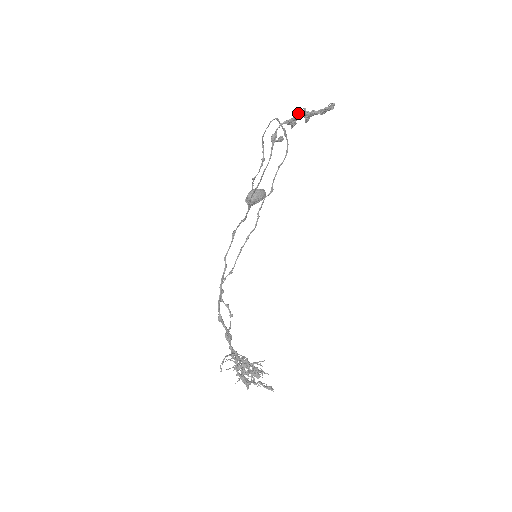
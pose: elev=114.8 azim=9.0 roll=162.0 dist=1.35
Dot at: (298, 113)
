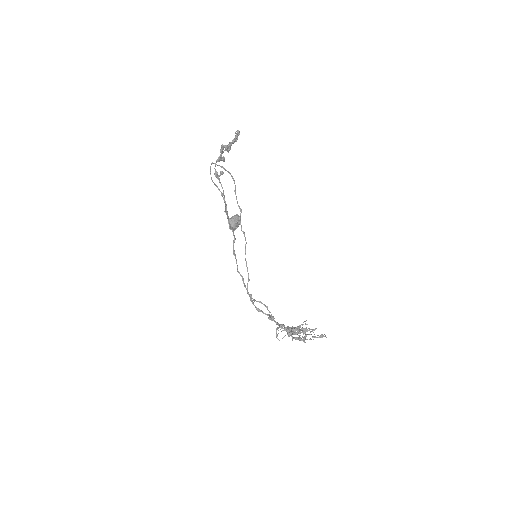
Dot at: (220, 150)
